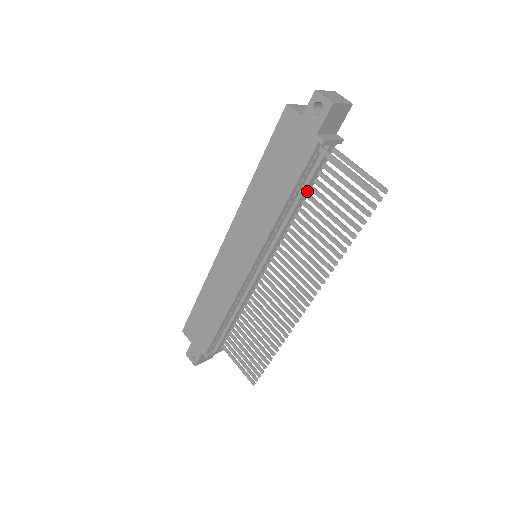
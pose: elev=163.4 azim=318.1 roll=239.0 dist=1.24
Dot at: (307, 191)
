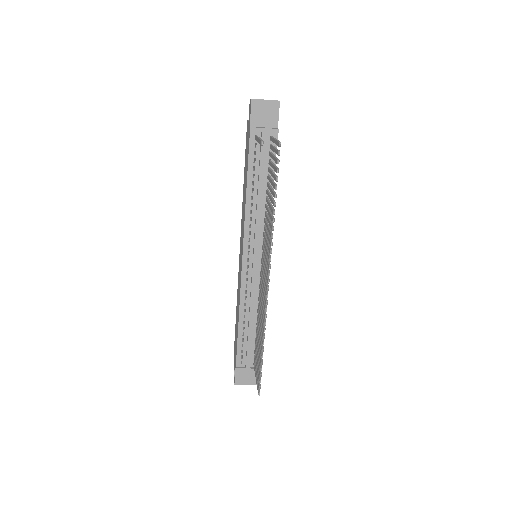
Dot at: (263, 179)
